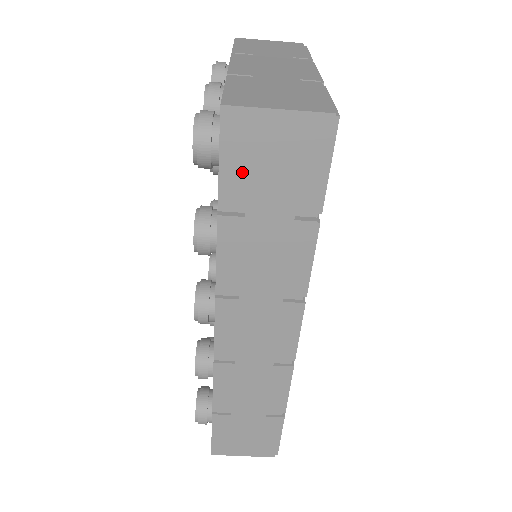
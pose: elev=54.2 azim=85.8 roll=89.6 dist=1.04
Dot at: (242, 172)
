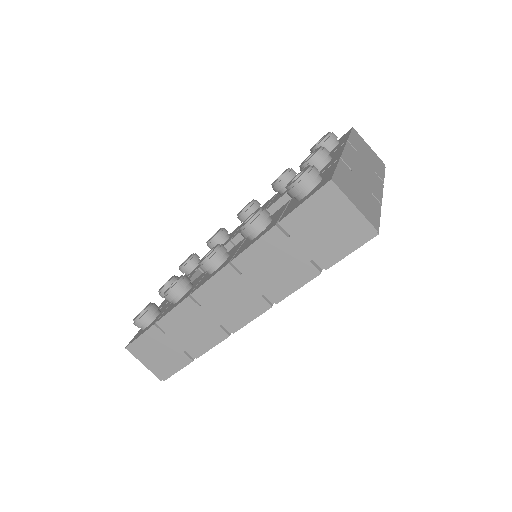
Dot at: (309, 217)
